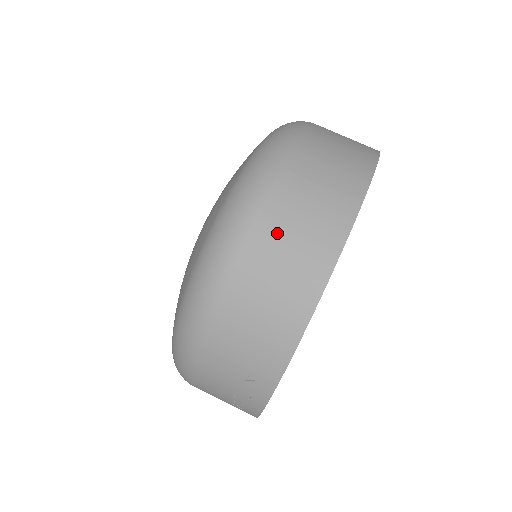
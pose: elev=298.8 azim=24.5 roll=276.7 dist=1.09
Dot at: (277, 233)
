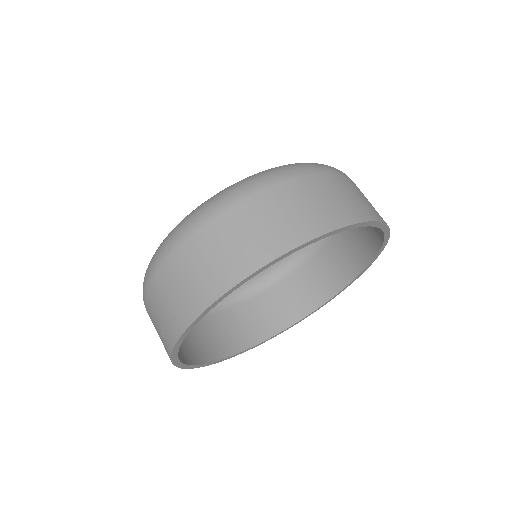
Dot at: (246, 219)
